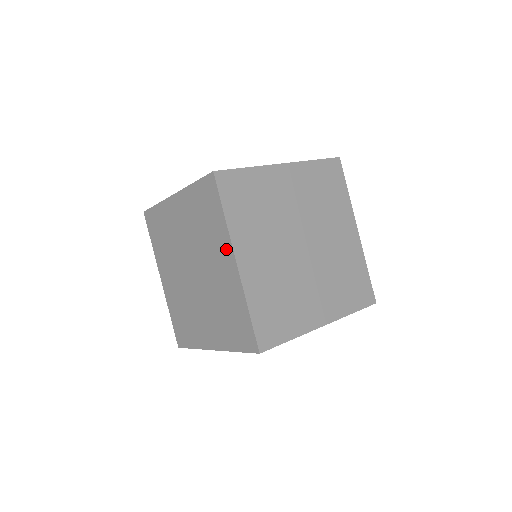
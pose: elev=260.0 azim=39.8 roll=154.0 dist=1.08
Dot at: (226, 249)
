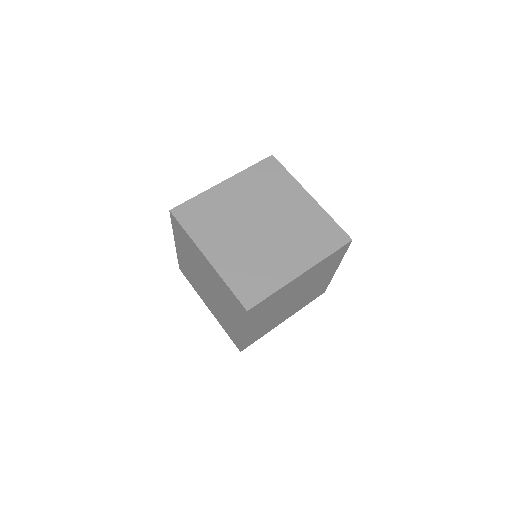
Dot at: (200, 254)
